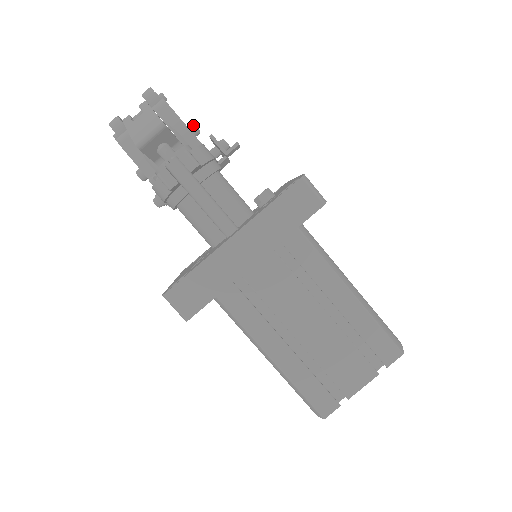
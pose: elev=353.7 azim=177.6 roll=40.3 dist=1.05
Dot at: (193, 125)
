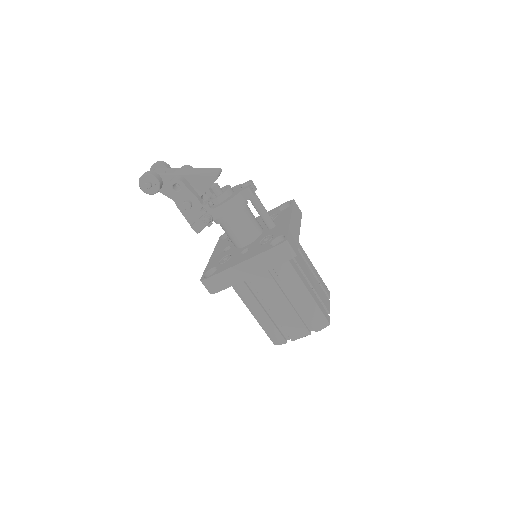
Dot at: occluded
